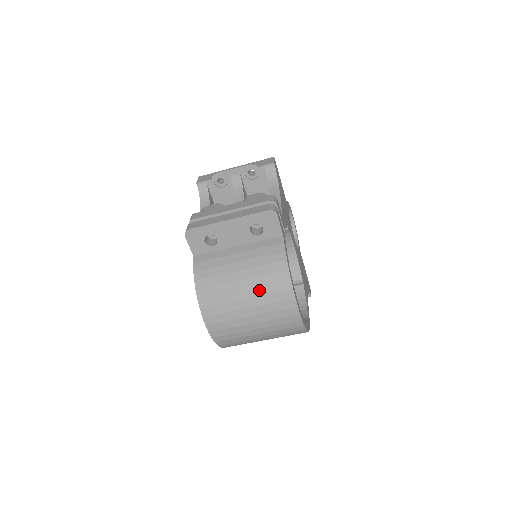
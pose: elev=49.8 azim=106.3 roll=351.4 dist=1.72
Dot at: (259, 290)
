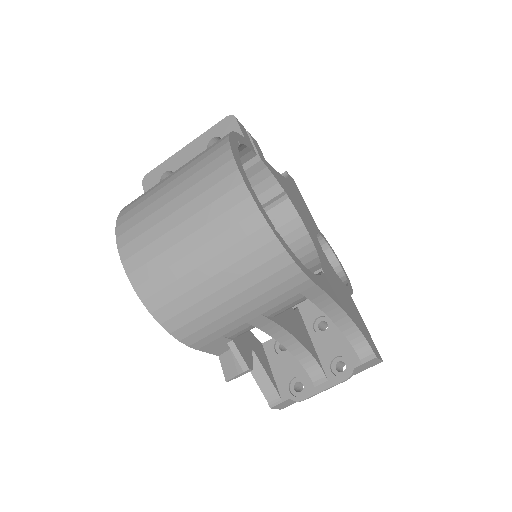
Dot at: (189, 166)
